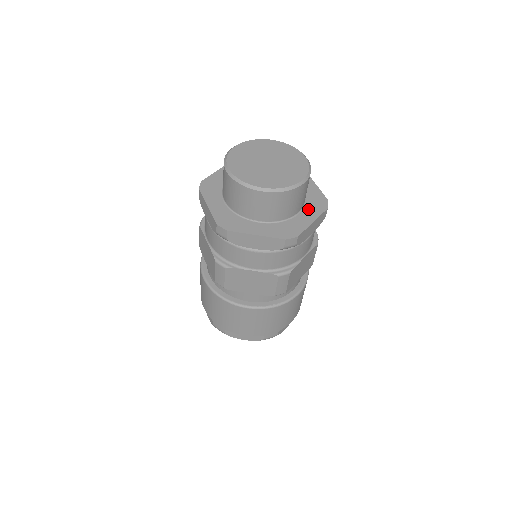
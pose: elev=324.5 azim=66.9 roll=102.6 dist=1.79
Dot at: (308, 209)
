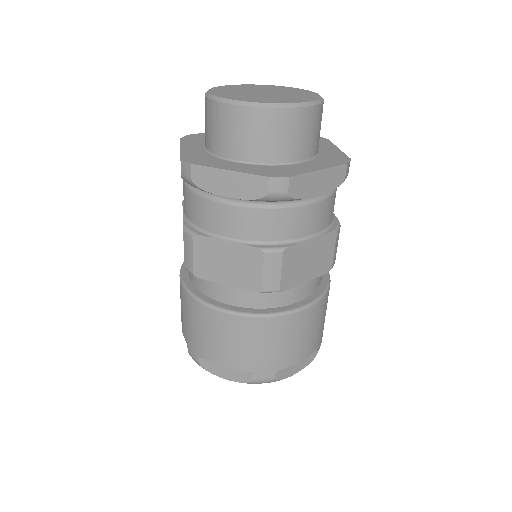
Dot at: (317, 161)
